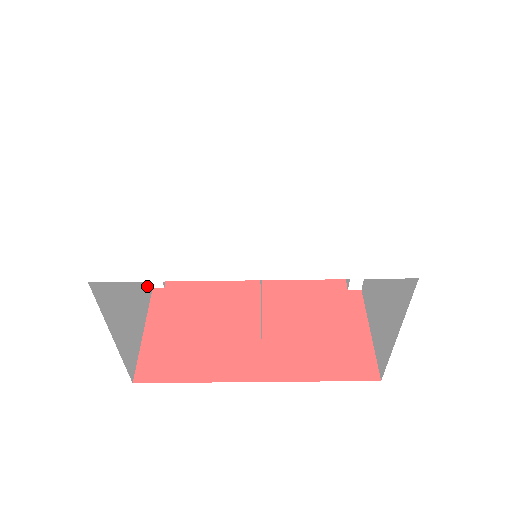
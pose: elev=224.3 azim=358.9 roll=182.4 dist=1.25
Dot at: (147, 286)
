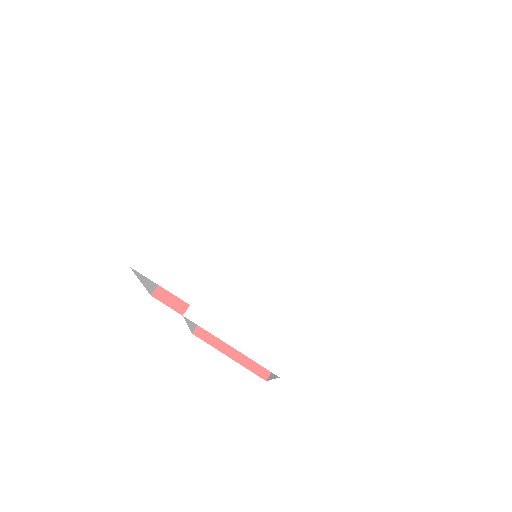
Dot at: occluded
